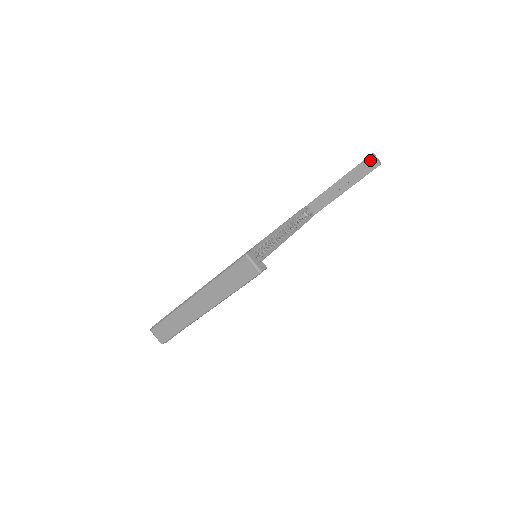
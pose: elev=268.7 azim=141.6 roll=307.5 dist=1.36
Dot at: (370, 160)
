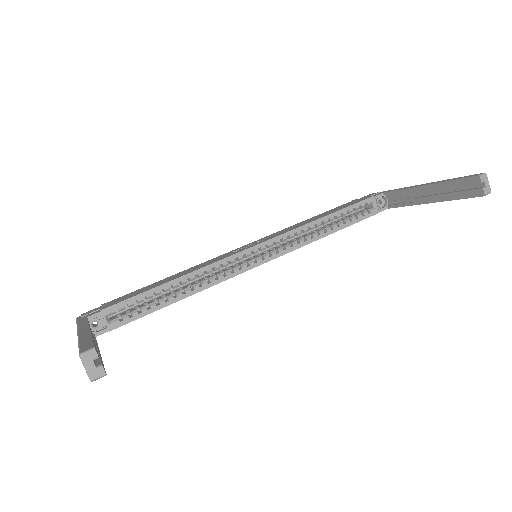
Dot at: (474, 182)
